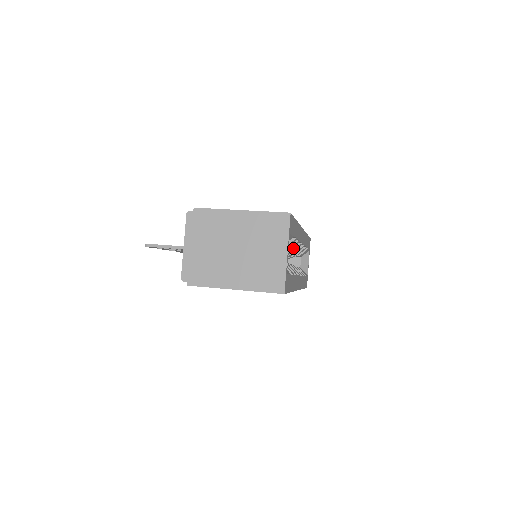
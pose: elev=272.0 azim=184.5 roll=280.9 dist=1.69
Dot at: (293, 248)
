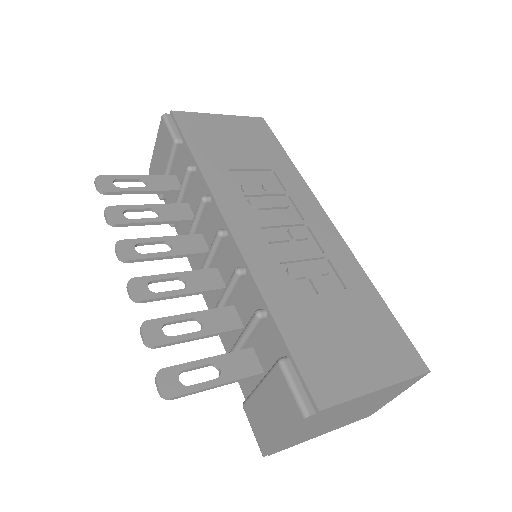
Dot at: occluded
